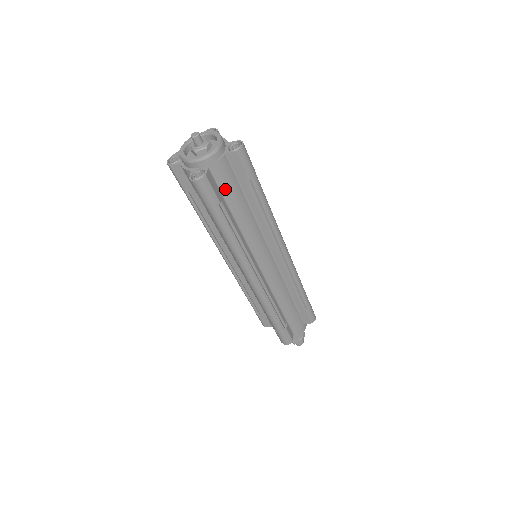
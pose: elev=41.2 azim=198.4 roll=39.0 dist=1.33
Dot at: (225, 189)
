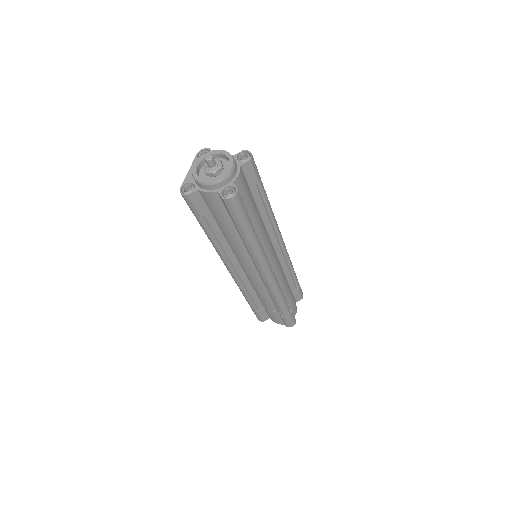
Dot at: (245, 199)
